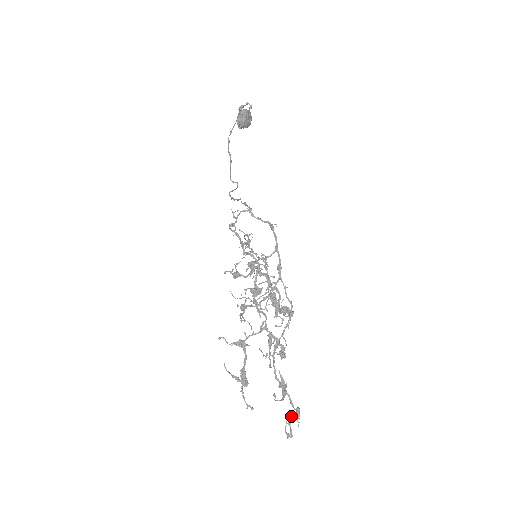
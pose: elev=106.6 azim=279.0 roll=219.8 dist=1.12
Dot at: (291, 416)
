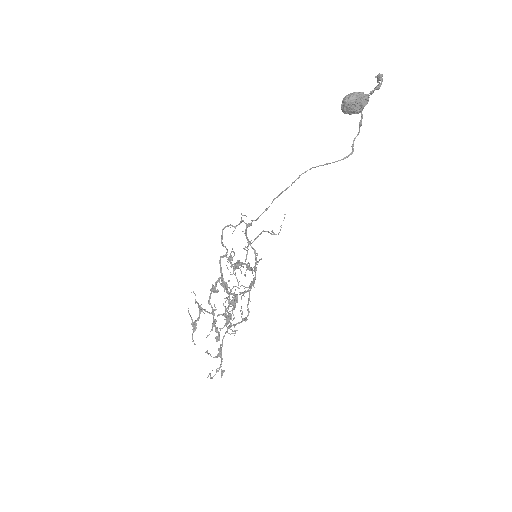
Dot at: occluded
